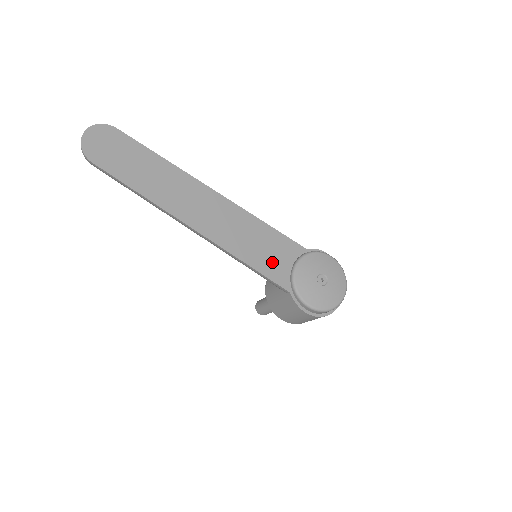
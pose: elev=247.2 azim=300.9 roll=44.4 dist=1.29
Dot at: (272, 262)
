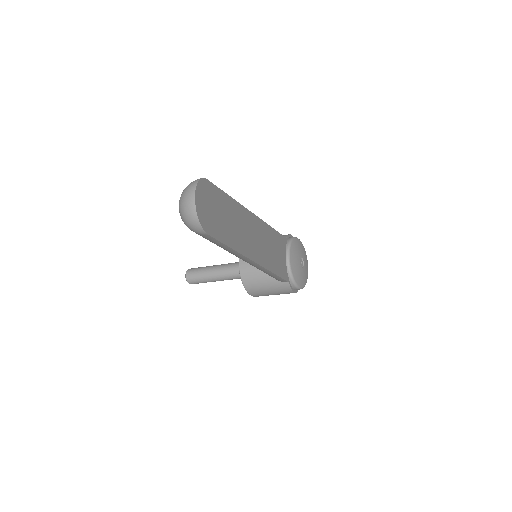
Dot at: (281, 262)
